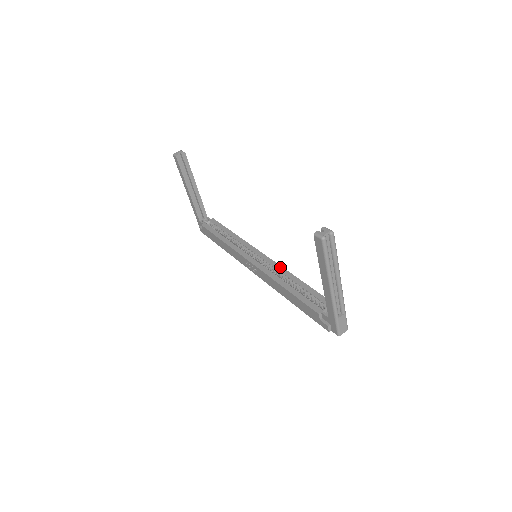
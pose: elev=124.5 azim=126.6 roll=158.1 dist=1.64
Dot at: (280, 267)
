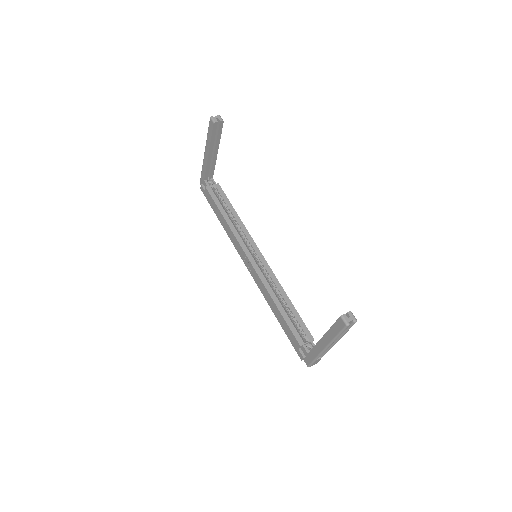
Dot at: (276, 279)
